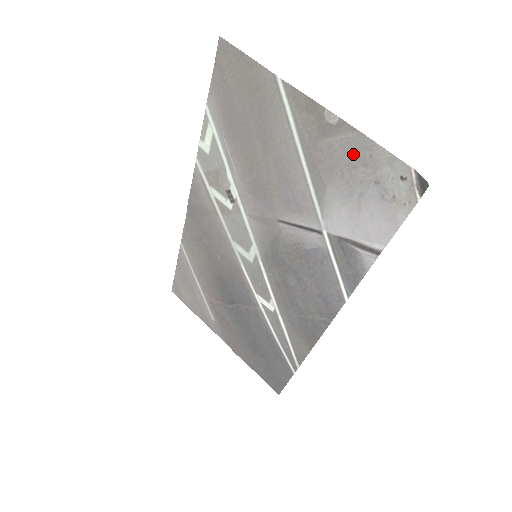
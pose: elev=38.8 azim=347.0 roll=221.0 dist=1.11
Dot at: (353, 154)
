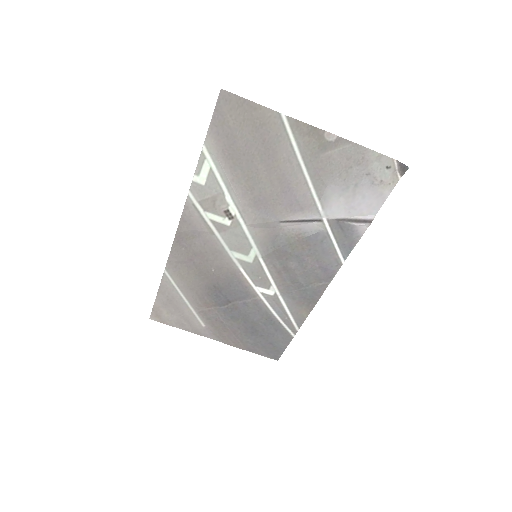
Dot at: (349, 159)
